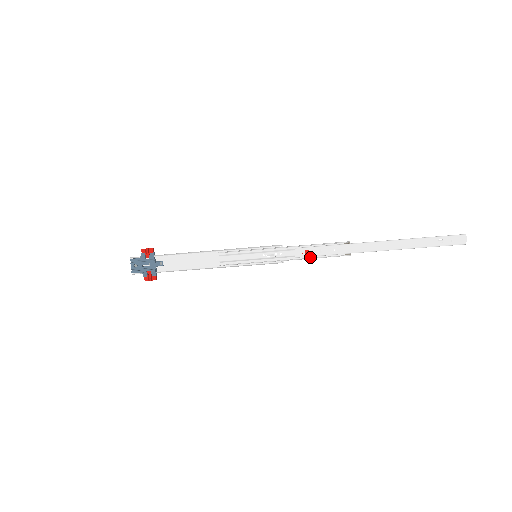
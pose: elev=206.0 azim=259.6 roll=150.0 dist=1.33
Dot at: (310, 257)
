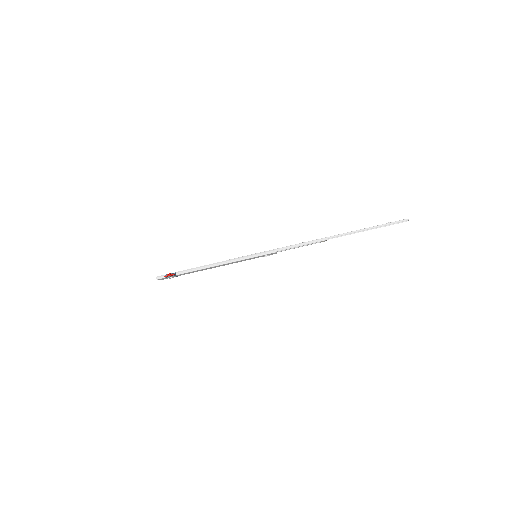
Dot at: occluded
